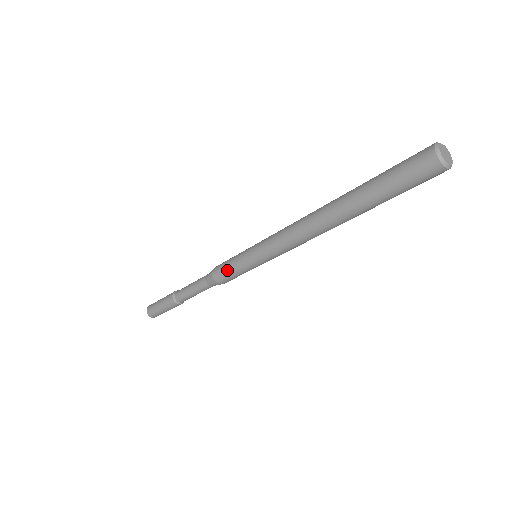
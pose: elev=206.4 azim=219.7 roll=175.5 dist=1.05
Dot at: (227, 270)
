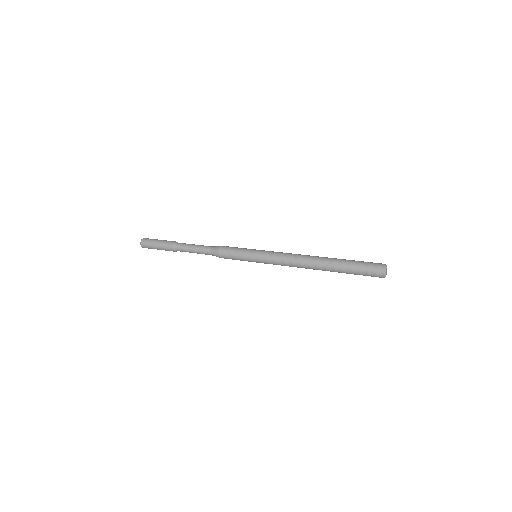
Dot at: (234, 259)
